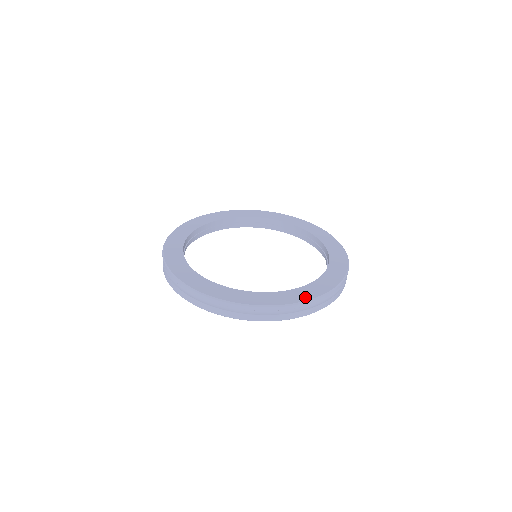
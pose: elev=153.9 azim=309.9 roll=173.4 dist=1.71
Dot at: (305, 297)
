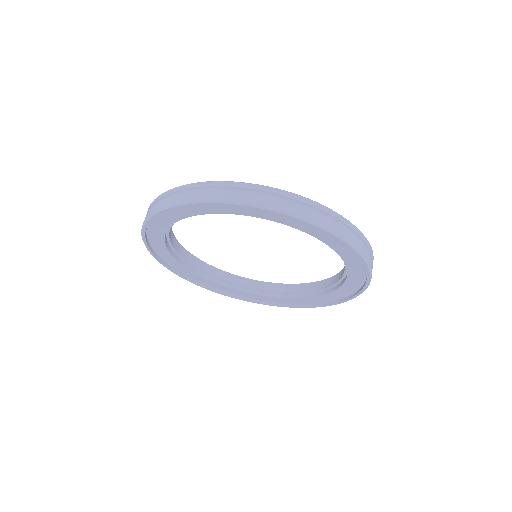
Dot at: occluded
